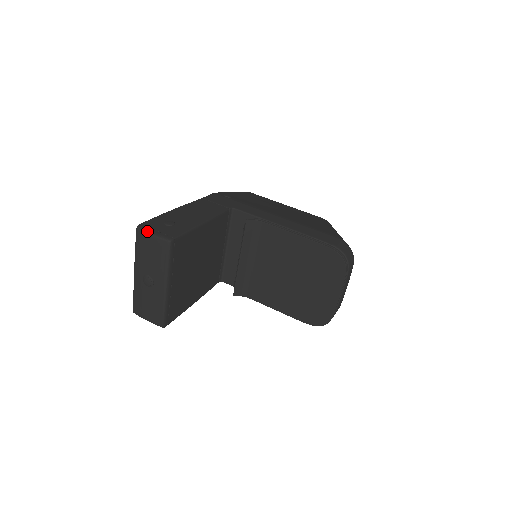
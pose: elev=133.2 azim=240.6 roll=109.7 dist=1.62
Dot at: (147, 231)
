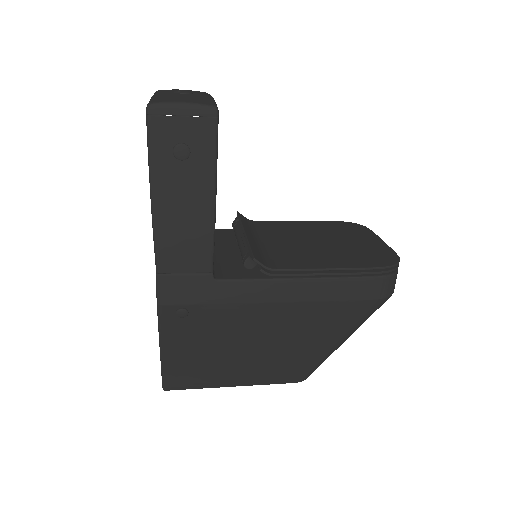
Dot at: occluded
